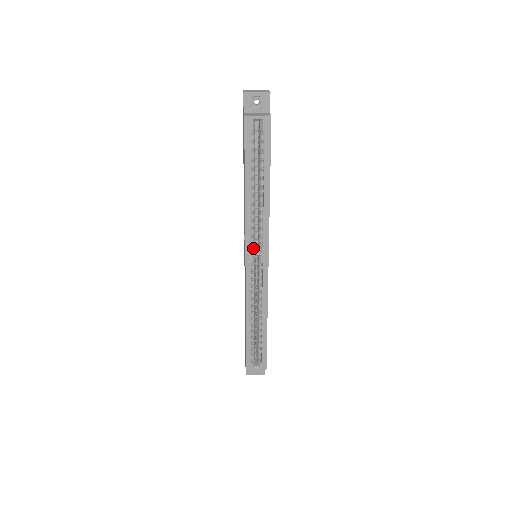
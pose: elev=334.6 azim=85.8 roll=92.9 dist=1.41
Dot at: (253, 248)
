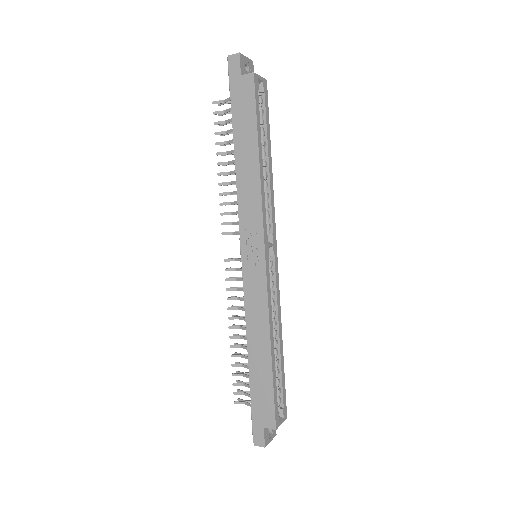
Dot at: (267, 236)
